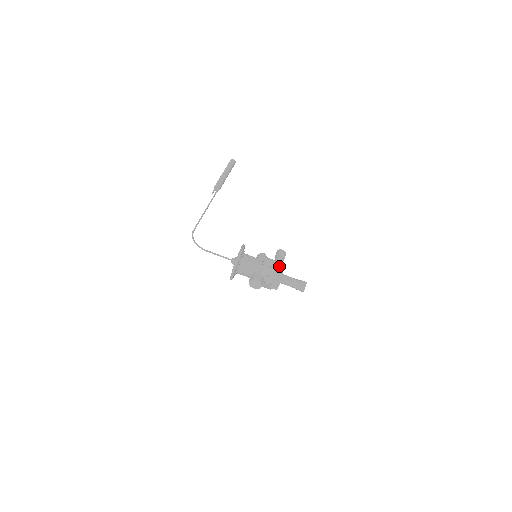
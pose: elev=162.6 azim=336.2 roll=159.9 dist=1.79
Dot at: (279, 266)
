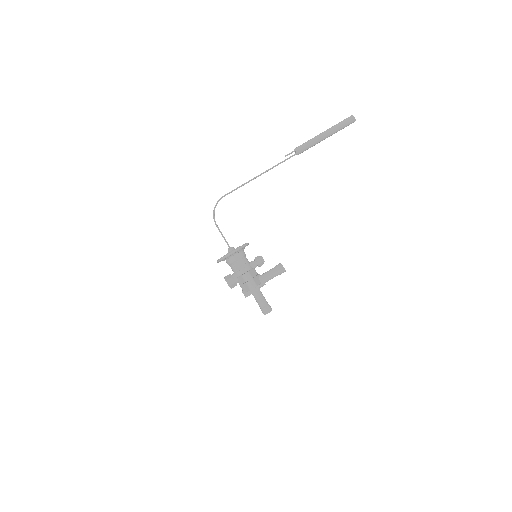
Dot at: (250, 288)
